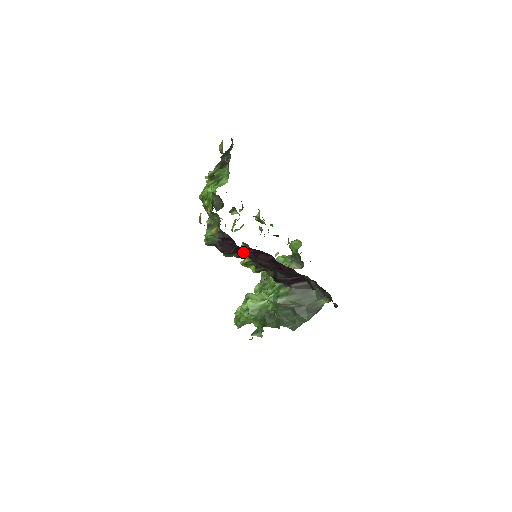
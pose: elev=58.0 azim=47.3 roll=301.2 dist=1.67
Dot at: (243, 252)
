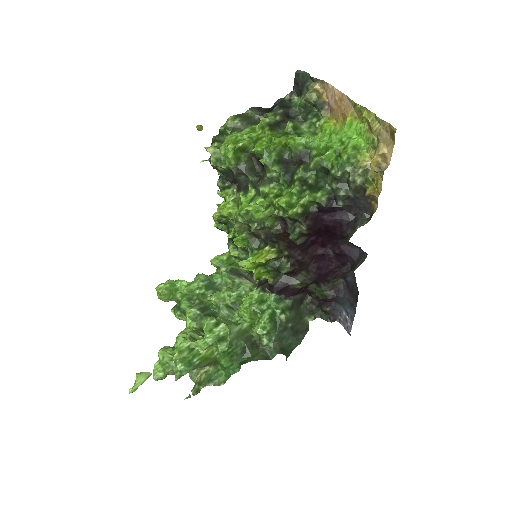
Dot at: (309, 237)
